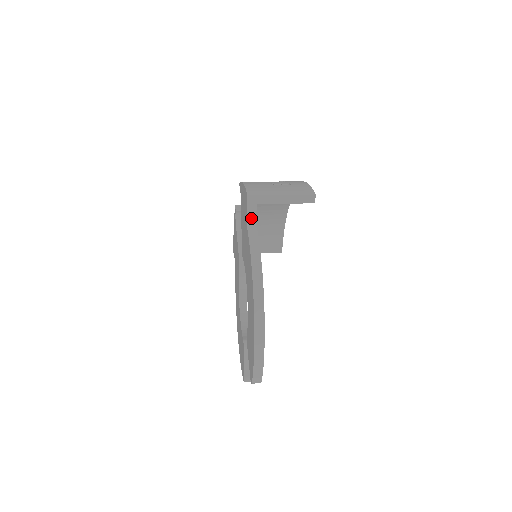
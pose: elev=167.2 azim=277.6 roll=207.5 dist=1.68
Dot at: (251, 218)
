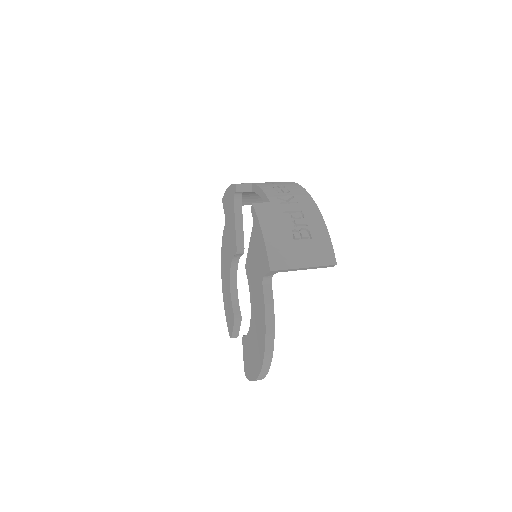
Dot at: (268, 277)
